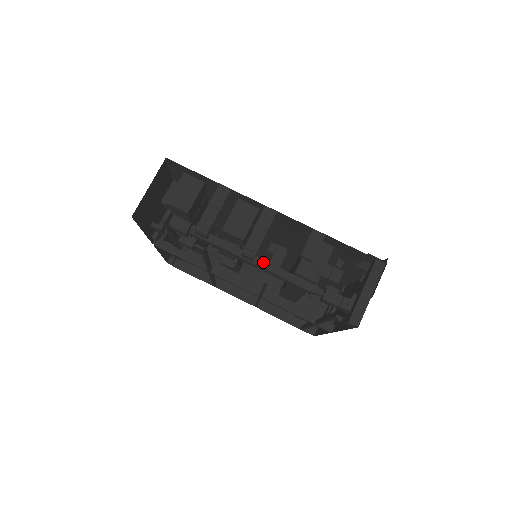
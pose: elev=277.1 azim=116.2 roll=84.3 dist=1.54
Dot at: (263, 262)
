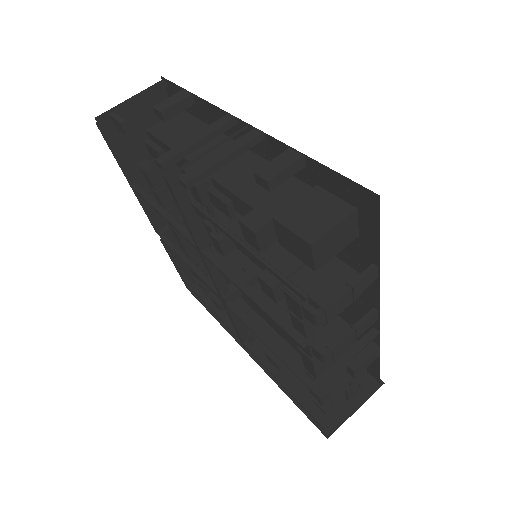
Dot at: occluded
